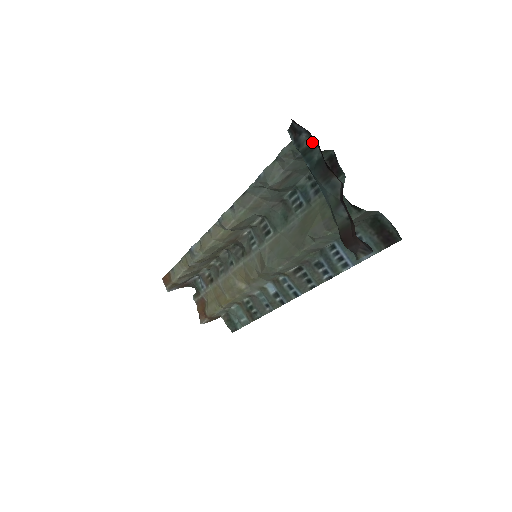
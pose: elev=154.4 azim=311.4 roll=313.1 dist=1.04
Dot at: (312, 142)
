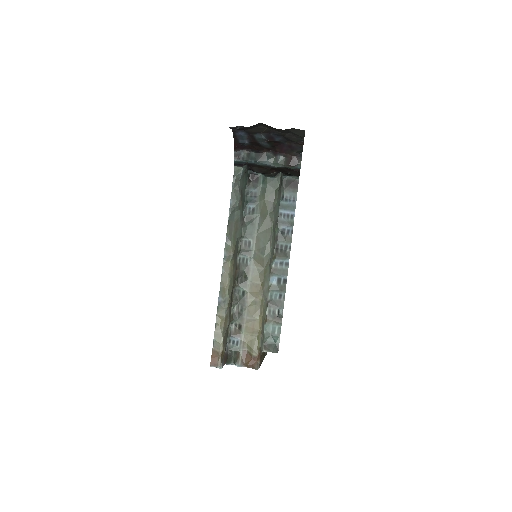
Dot at: (247, 153)
